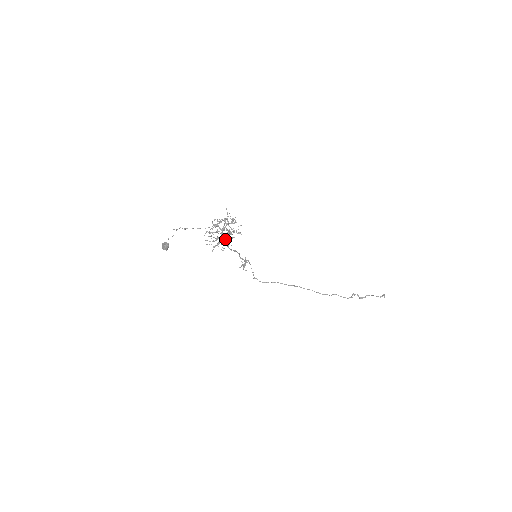
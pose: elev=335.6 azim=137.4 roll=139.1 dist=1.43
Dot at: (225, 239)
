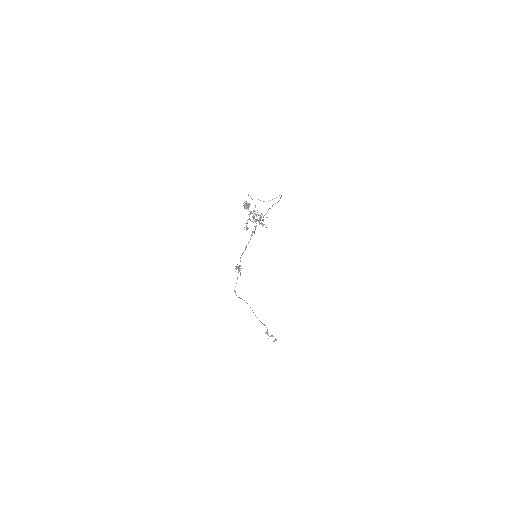
Dot at: (256, 225)
